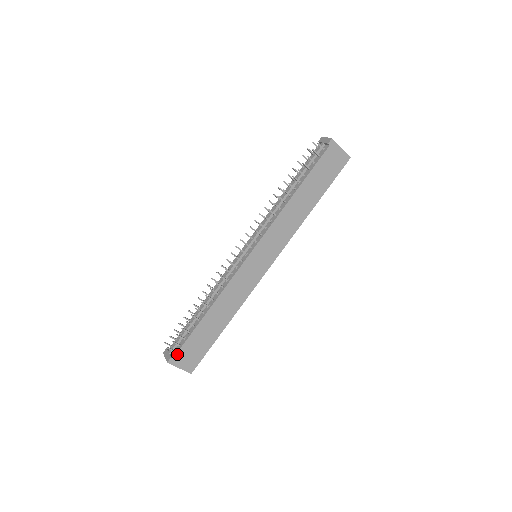
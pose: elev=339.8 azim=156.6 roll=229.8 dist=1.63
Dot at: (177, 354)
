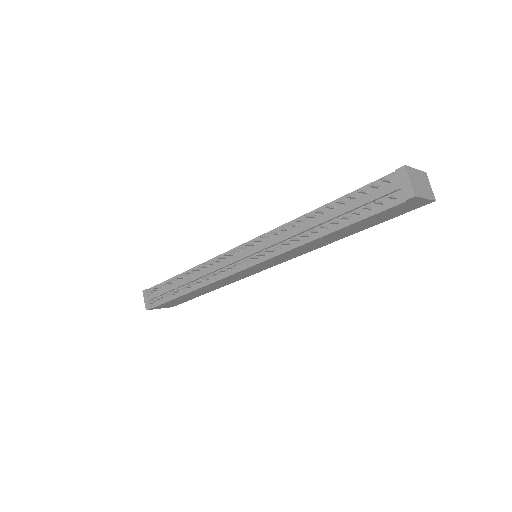
Dot at: (156, 307)
